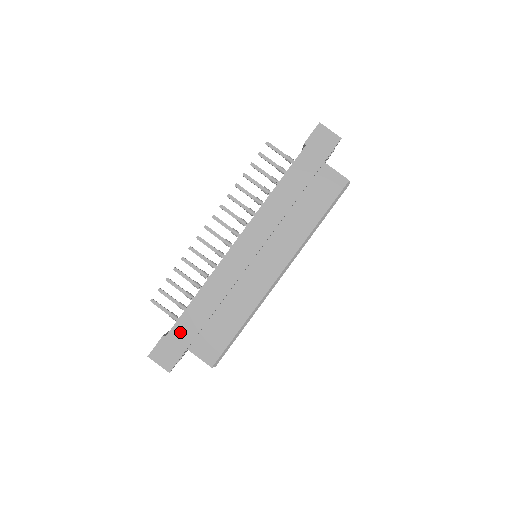
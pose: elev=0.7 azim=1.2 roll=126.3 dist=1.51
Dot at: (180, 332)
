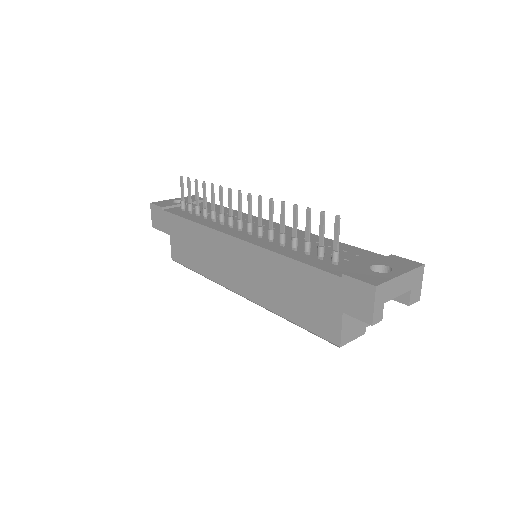
Dot at: (169, 221)
